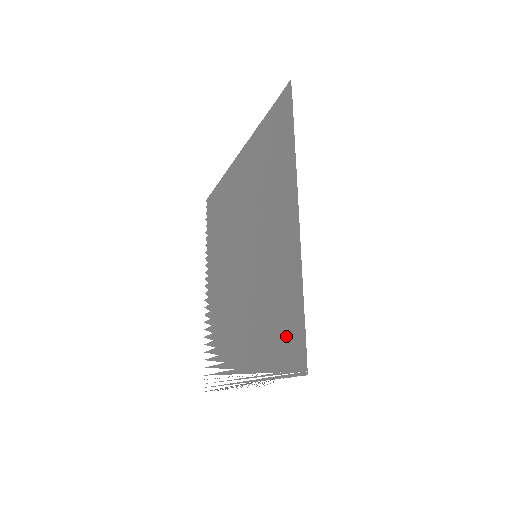
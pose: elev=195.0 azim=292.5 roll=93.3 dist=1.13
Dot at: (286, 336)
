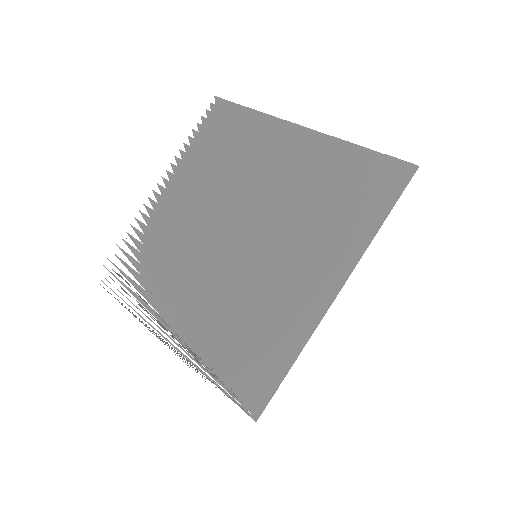
Dot at: (252, 371)
